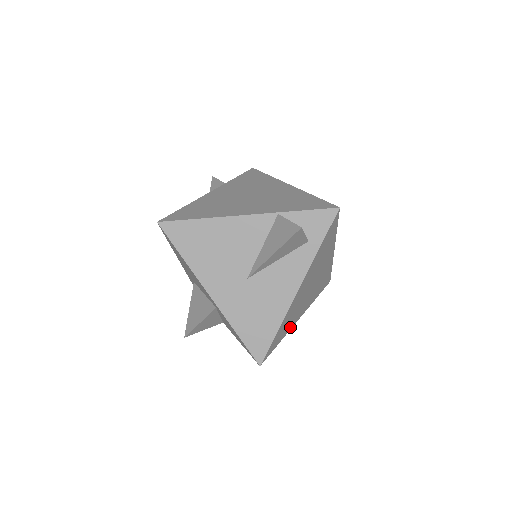
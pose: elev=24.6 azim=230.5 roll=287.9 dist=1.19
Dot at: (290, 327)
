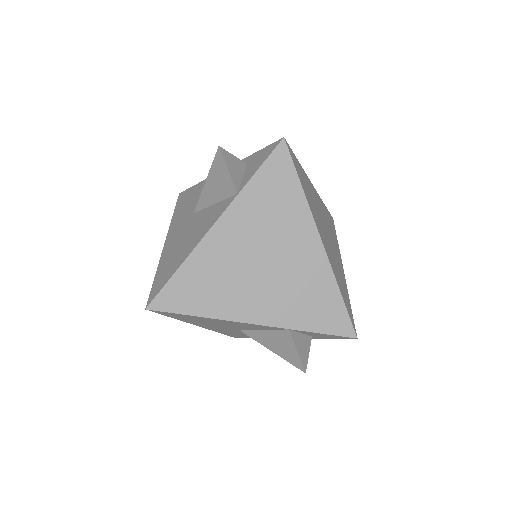
Dot at: occluded
